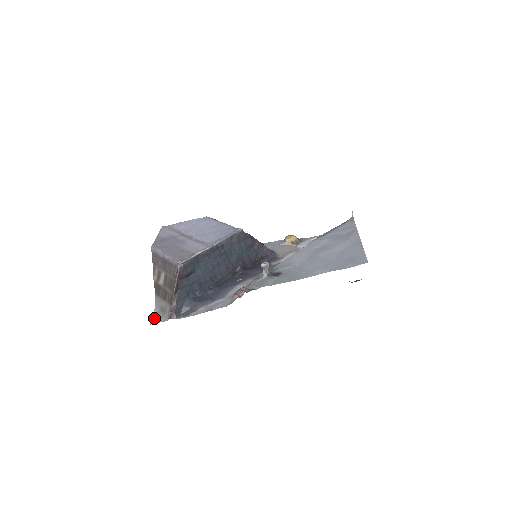
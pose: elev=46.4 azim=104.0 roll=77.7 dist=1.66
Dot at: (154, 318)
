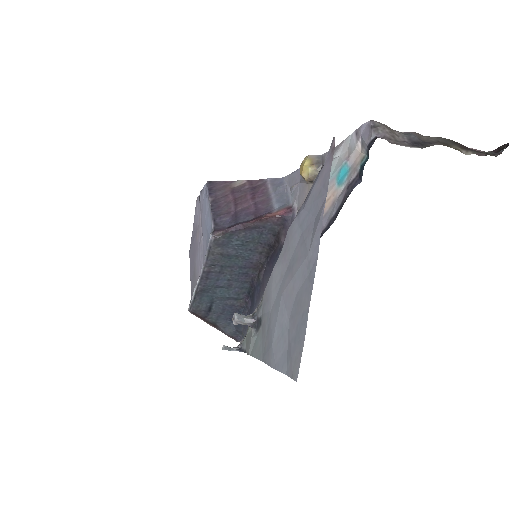
Dot at: occluded
